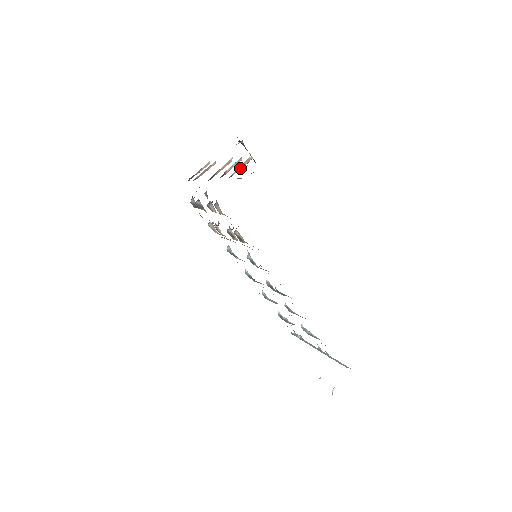
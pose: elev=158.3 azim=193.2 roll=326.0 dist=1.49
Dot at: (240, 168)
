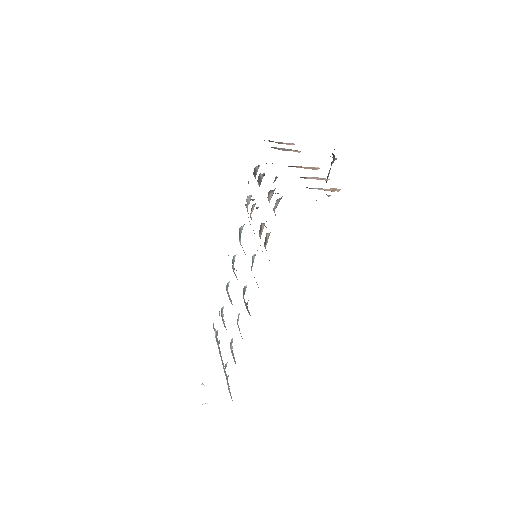
Dot at: (323, 189)
